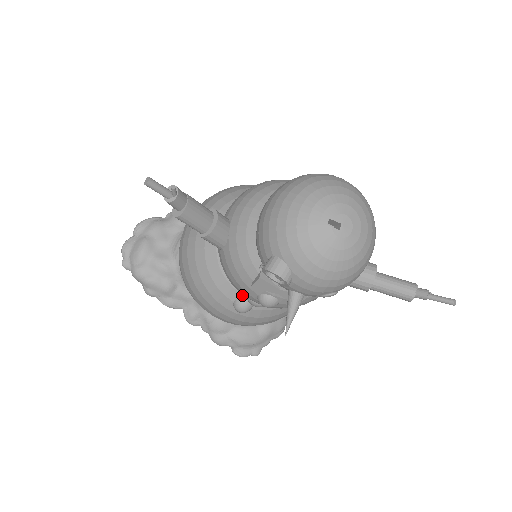
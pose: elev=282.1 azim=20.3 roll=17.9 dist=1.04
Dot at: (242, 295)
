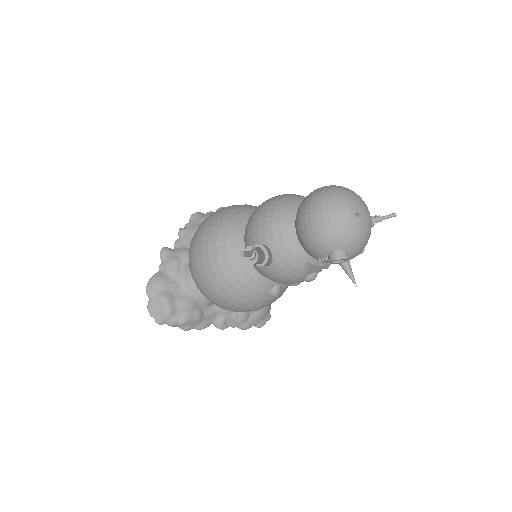
Dot at: (274, 285)
